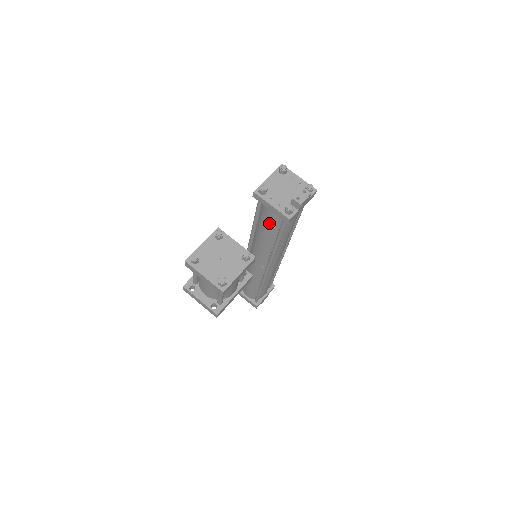
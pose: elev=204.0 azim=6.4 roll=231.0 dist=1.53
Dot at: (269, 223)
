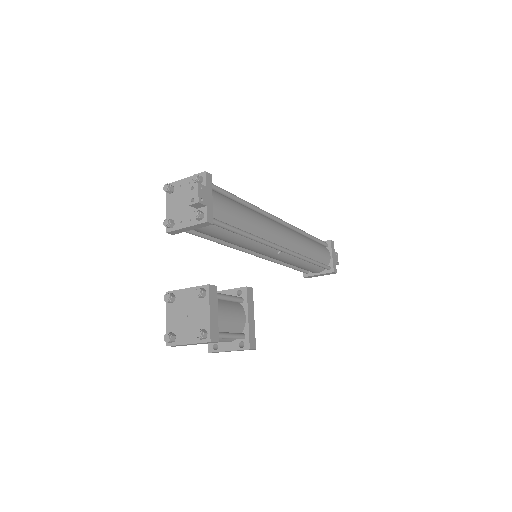
Dot at: (214, 234)
